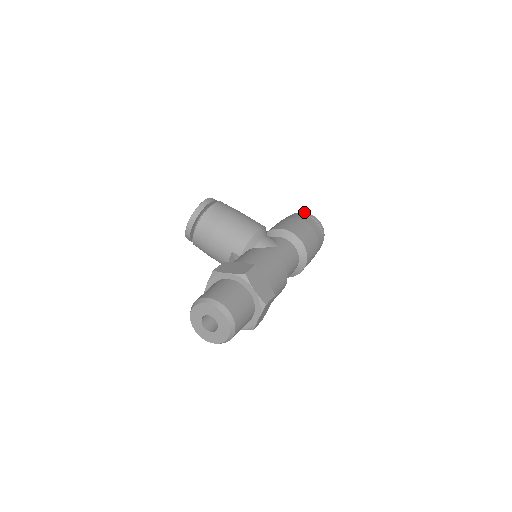
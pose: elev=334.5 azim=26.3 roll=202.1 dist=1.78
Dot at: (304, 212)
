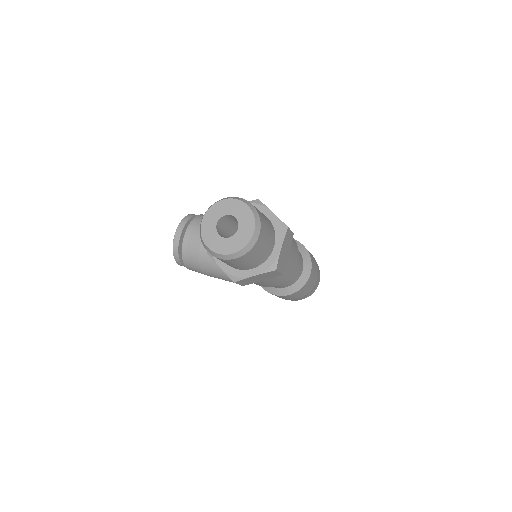
Dot at: occluded
